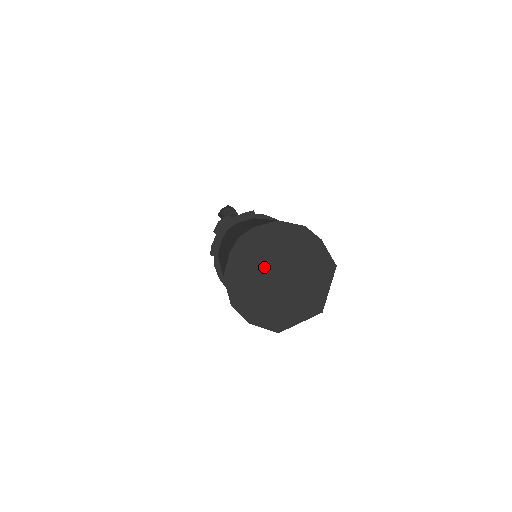
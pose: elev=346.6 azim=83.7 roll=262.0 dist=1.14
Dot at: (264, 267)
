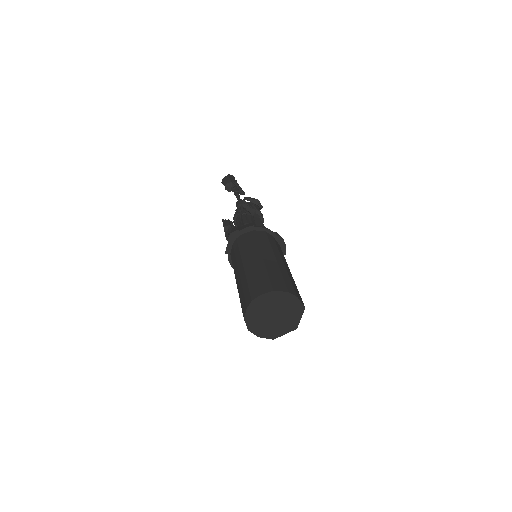
Dot at: (266, 312)
